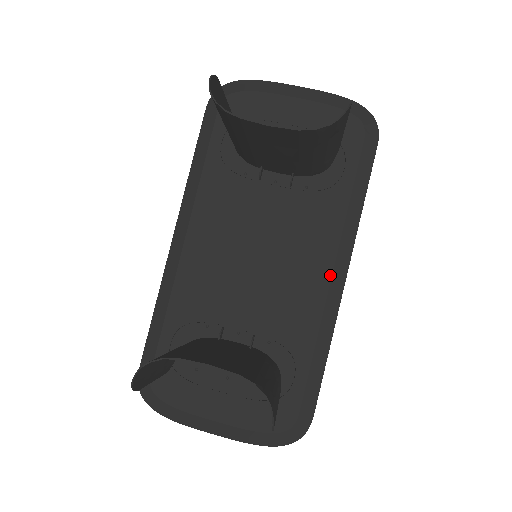
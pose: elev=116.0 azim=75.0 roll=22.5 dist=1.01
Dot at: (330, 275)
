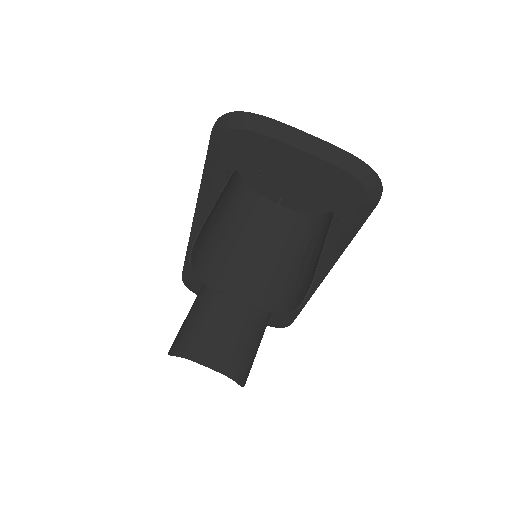
Dot at: occluded
